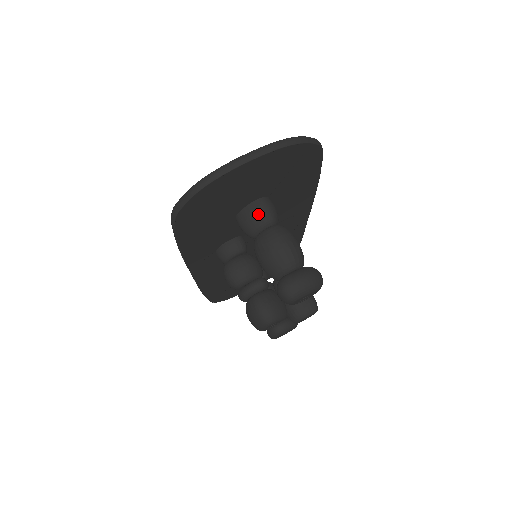
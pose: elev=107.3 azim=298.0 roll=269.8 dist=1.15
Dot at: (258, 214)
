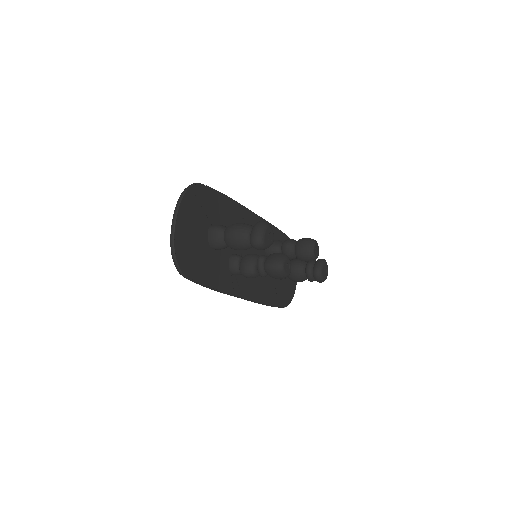
Dot at: (214, 235)
